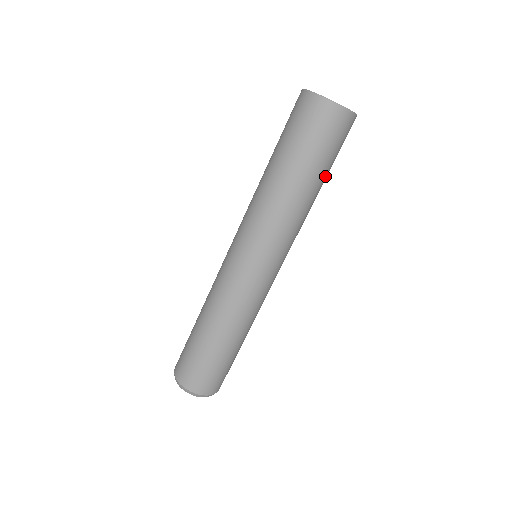
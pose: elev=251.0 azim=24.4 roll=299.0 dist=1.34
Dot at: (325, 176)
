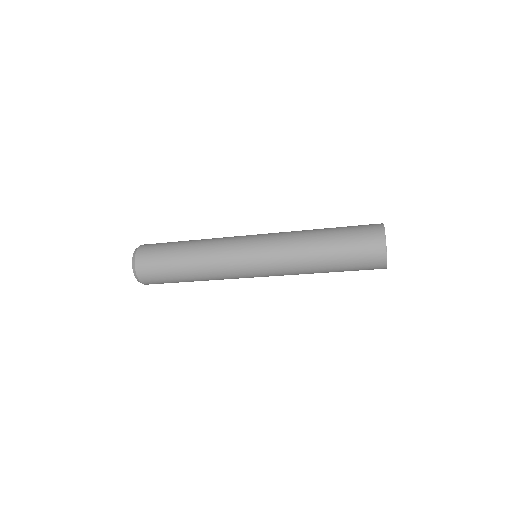
Dot at: occluded
